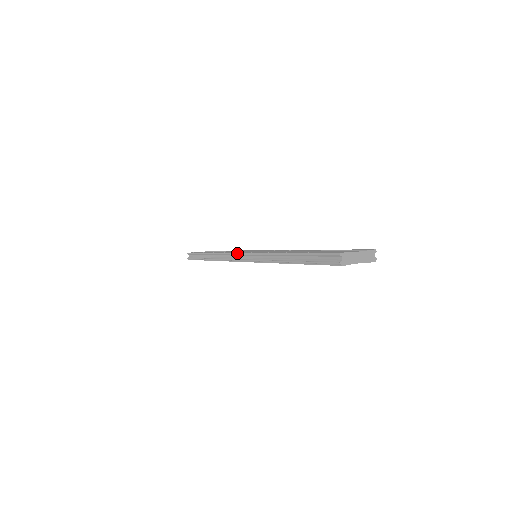
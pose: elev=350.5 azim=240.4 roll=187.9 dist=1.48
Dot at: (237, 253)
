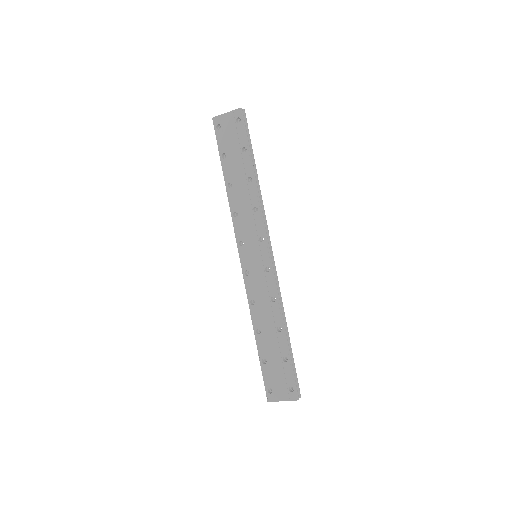
Dot at: occluded
